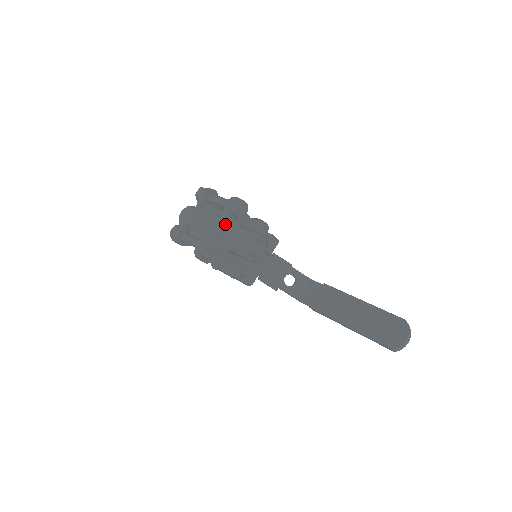
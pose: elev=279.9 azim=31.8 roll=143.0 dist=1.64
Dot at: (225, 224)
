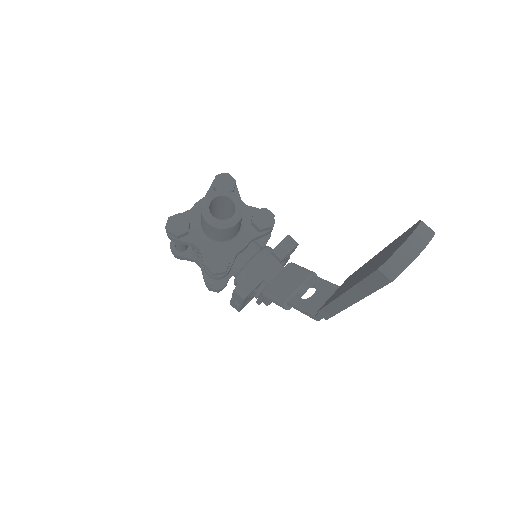
Dot at: occluded
